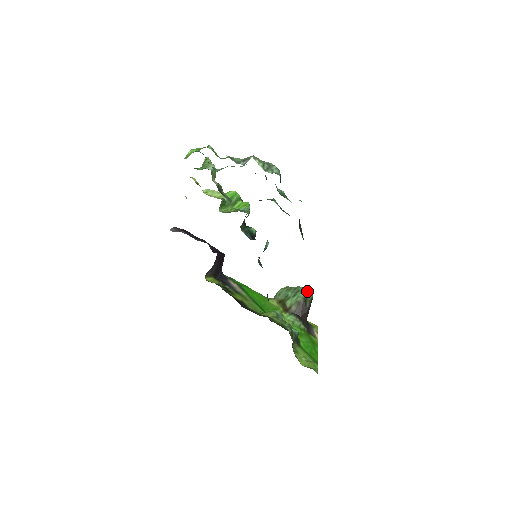
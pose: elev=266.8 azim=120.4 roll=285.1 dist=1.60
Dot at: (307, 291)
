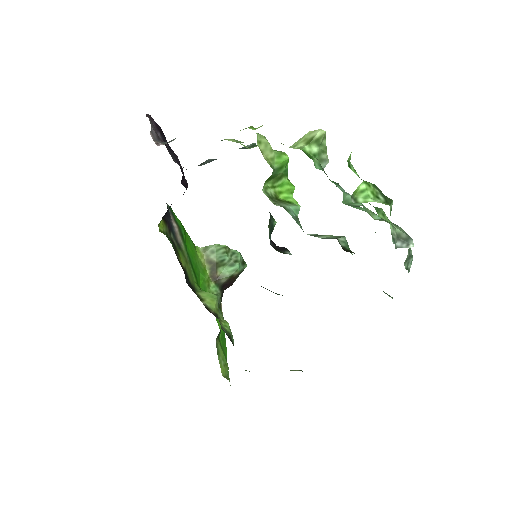
Dot at: (244, 263)
